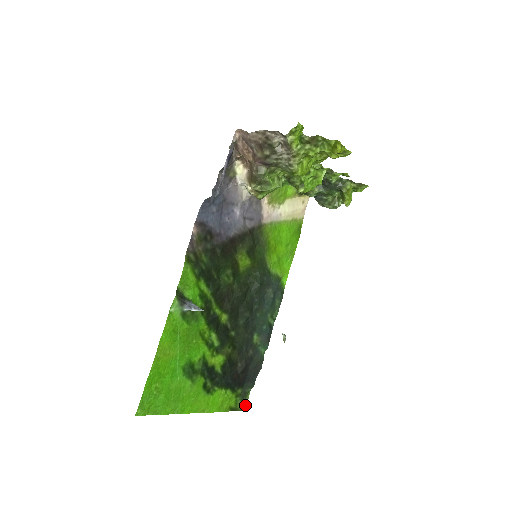
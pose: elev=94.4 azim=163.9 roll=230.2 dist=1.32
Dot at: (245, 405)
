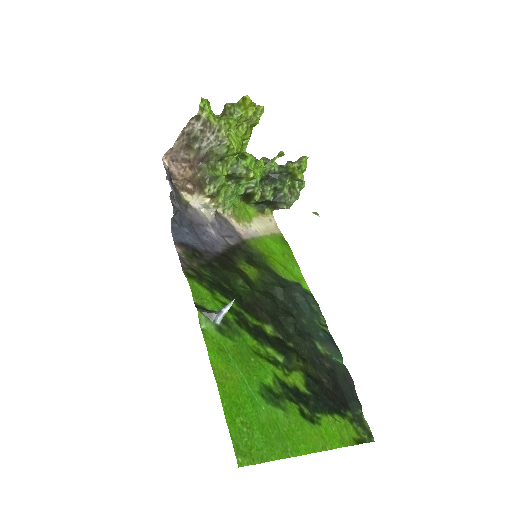
Dot at: (370, 434)
